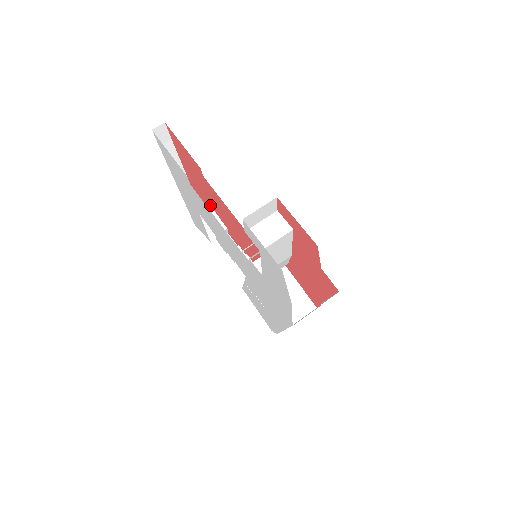
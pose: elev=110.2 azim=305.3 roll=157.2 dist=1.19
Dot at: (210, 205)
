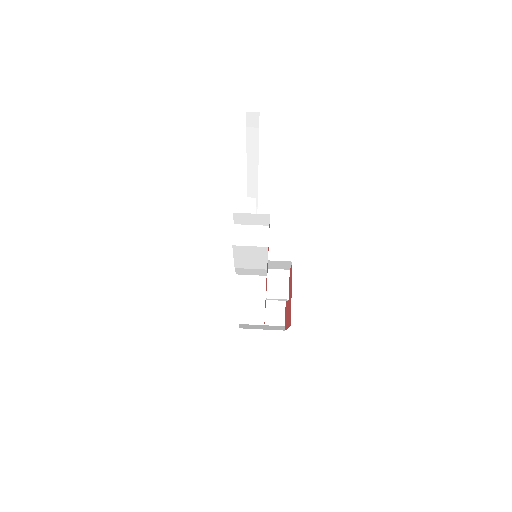
Dot at: occluded
